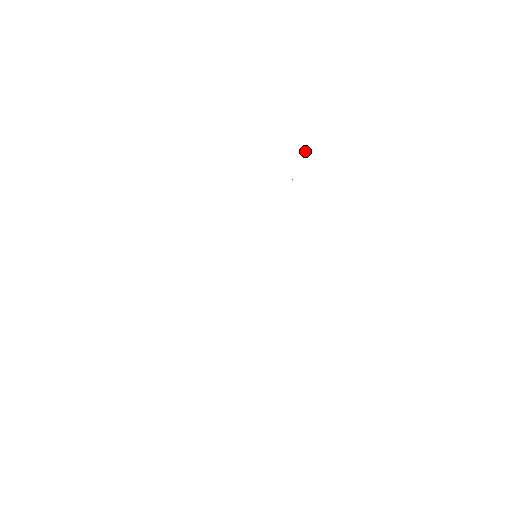
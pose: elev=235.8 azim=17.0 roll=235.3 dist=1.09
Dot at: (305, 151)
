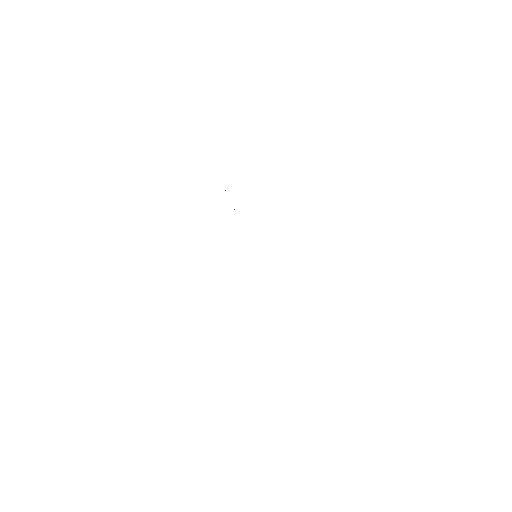
Dot at: (225, 190)
